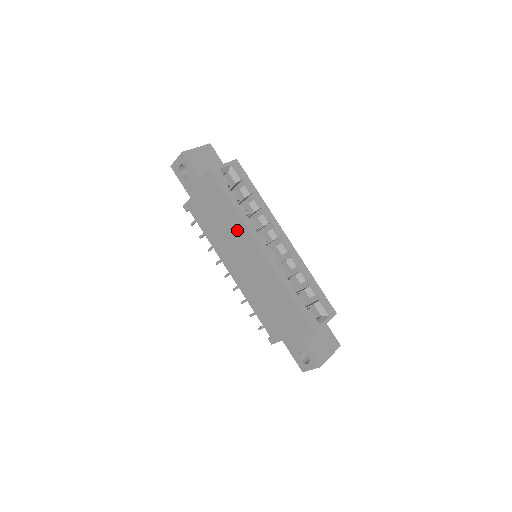
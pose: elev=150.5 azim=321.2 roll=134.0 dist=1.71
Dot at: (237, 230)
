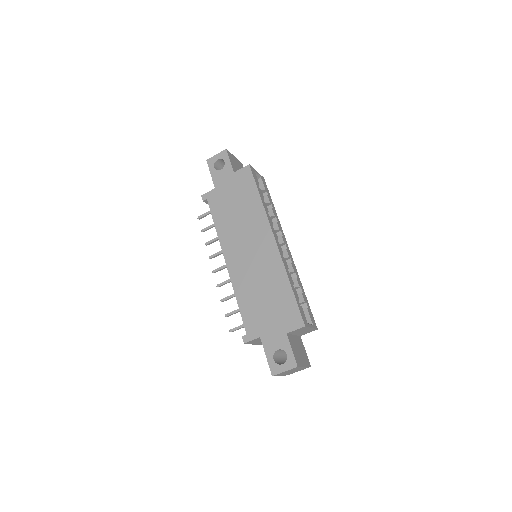
Dot at: (255, 219)
